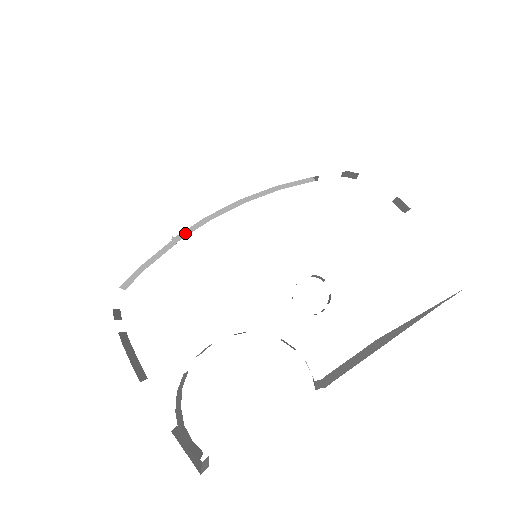
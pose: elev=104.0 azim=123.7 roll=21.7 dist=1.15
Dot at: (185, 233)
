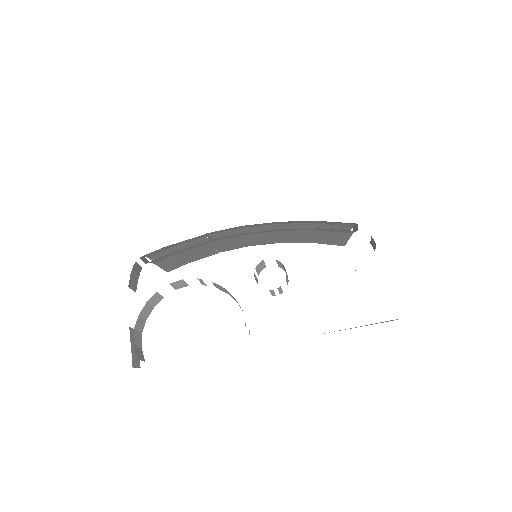
Dot at: occluded
